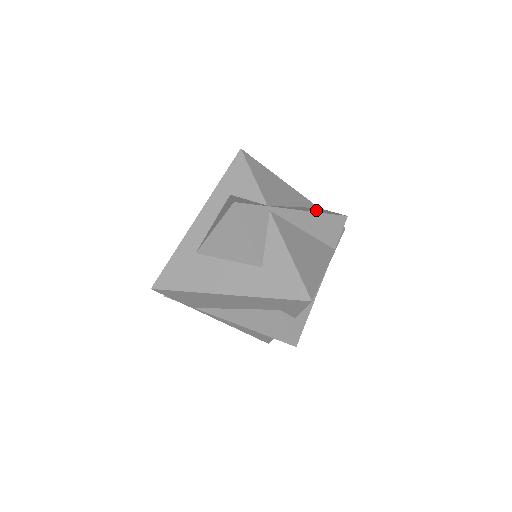
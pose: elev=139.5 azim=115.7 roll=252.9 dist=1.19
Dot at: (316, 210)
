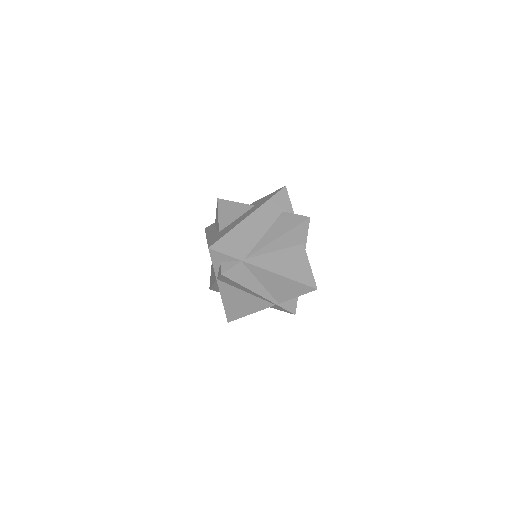
Dot at: occluded
